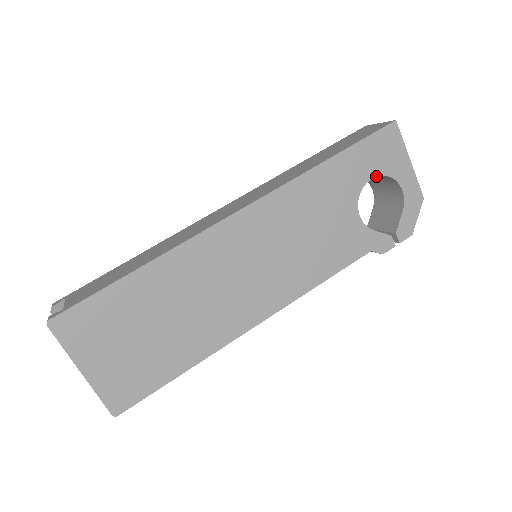
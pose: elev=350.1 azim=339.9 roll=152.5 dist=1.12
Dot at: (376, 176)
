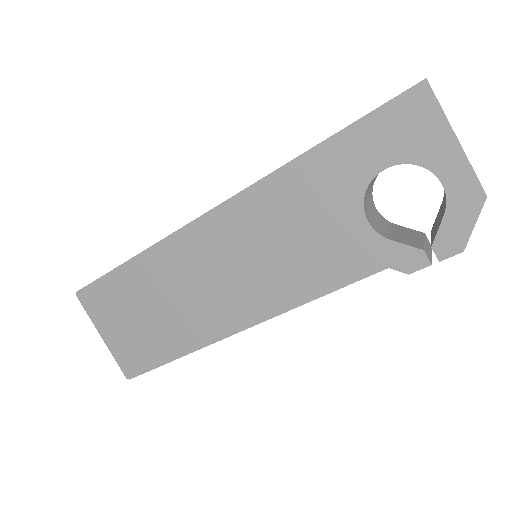
Dot at: (392, 165)
